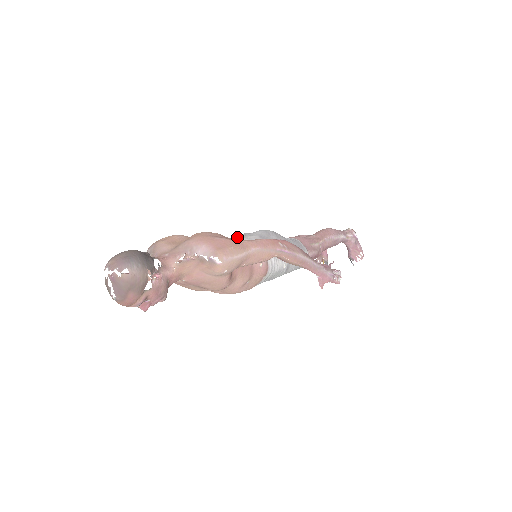
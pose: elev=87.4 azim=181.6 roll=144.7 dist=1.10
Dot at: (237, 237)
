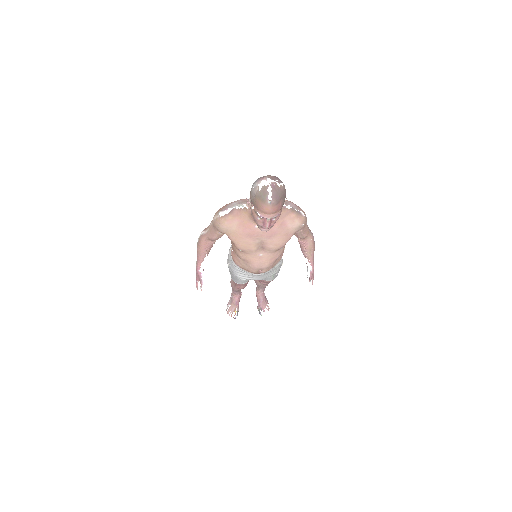
Dot at: occluded
